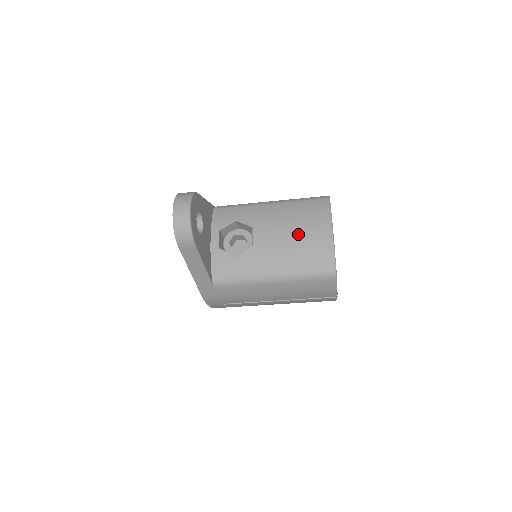
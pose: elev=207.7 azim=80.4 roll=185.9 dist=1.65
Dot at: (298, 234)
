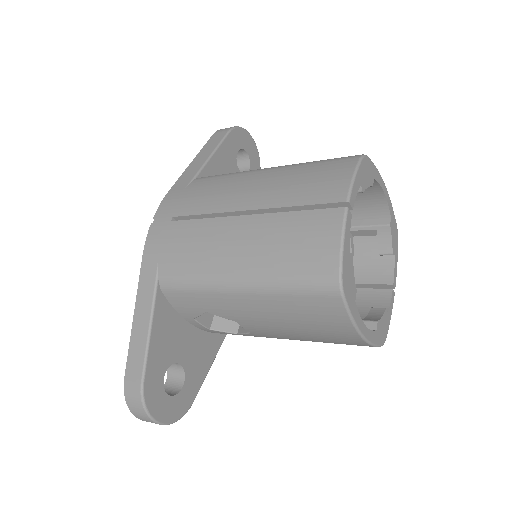
Dot at: (309, 335)
